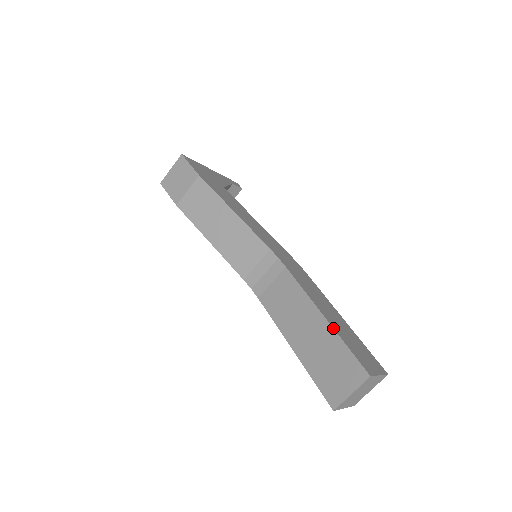
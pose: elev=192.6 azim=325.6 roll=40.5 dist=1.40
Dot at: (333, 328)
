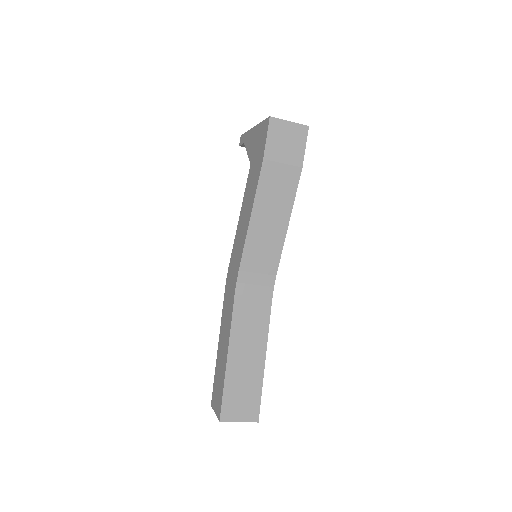
Dot at: occluded
